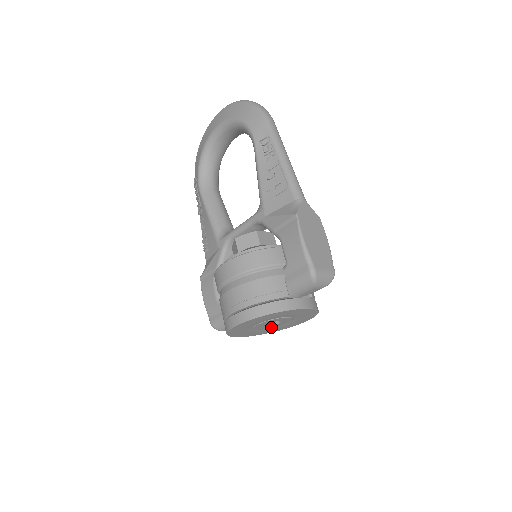
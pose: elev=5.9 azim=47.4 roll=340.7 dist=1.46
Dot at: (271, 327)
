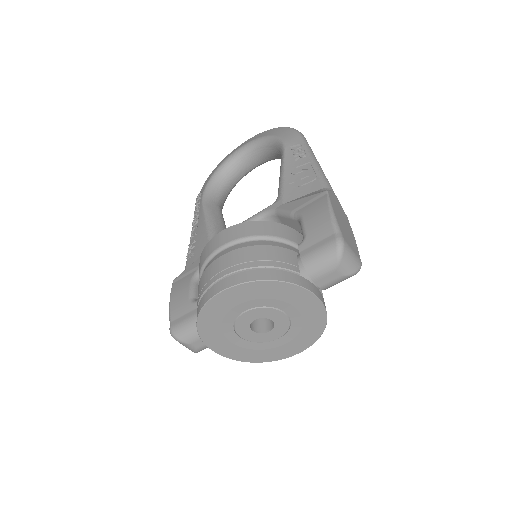
Dot at: (255, 339)
